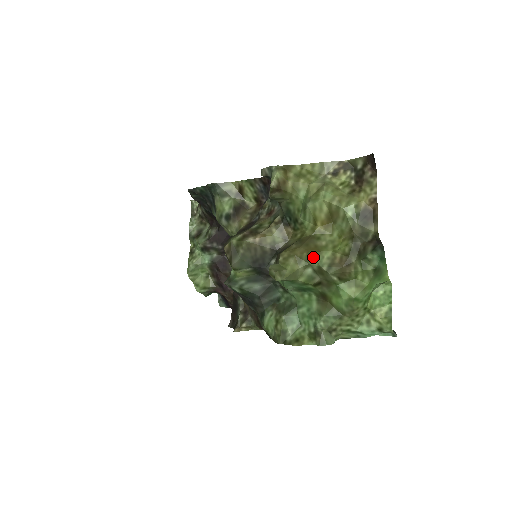
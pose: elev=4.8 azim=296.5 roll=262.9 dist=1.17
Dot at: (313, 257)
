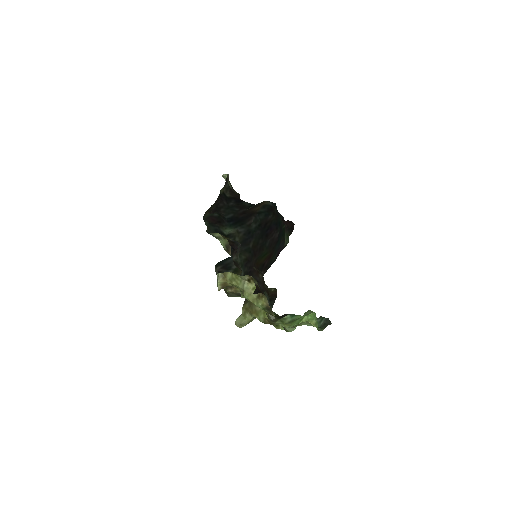
Dot at: occluded
